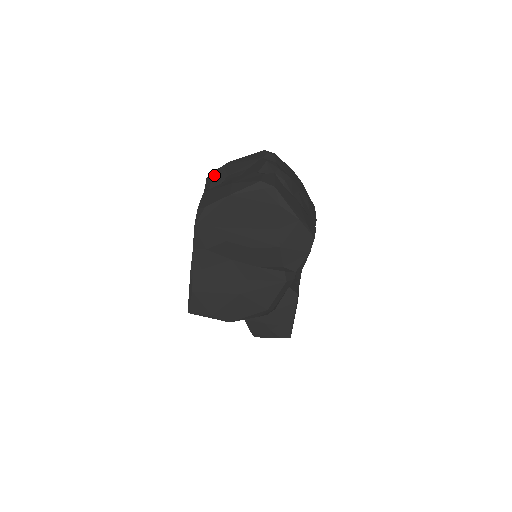
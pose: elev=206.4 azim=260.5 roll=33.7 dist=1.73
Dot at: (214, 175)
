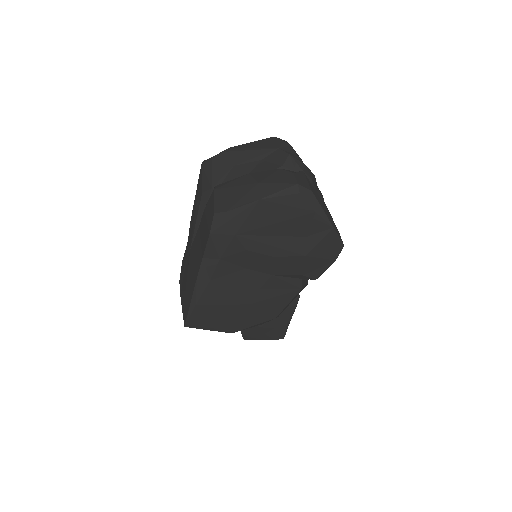
Dot at: (214, 163)
